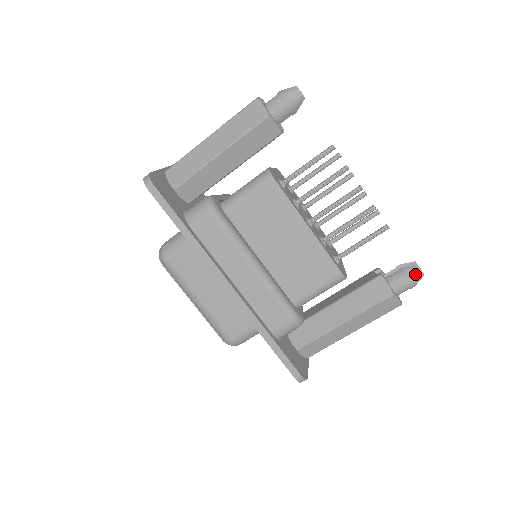
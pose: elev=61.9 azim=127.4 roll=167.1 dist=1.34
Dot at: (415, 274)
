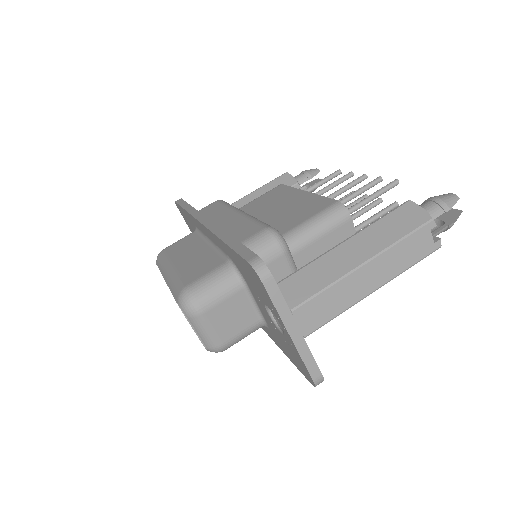
Dot at: (442, 195)
